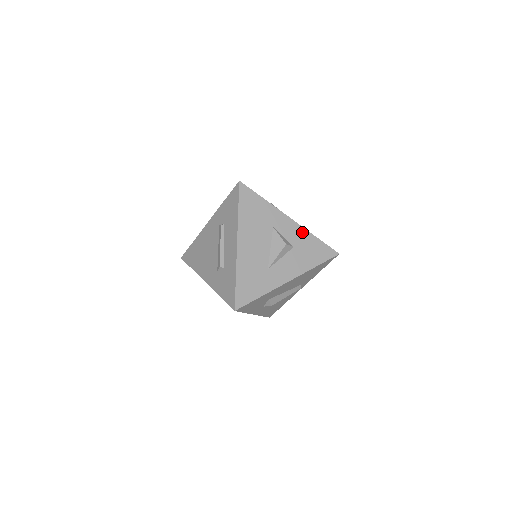
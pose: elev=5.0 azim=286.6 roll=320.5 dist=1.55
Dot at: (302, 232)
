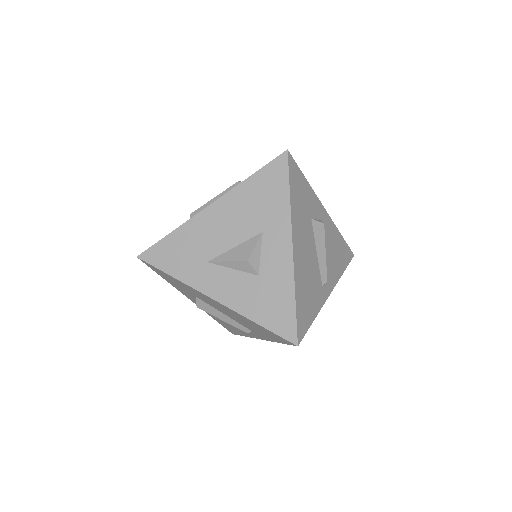
Dot at: (286, 273)
